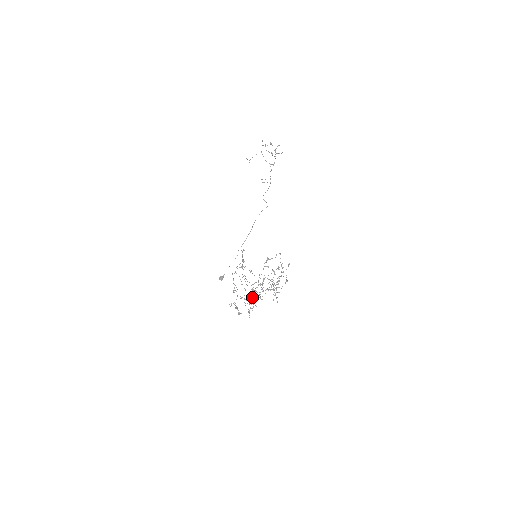
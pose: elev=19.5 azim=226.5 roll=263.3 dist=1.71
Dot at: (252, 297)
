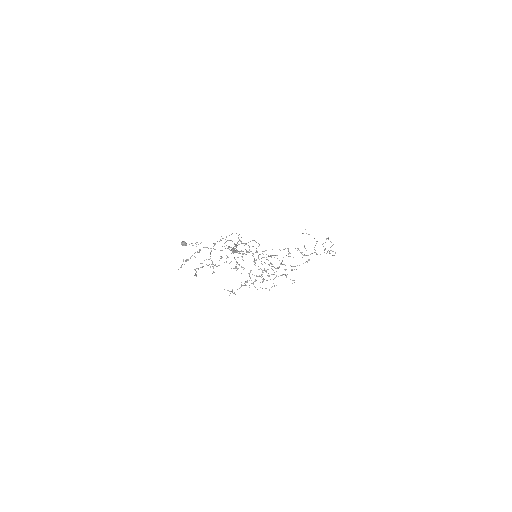
Dot at: occluded
